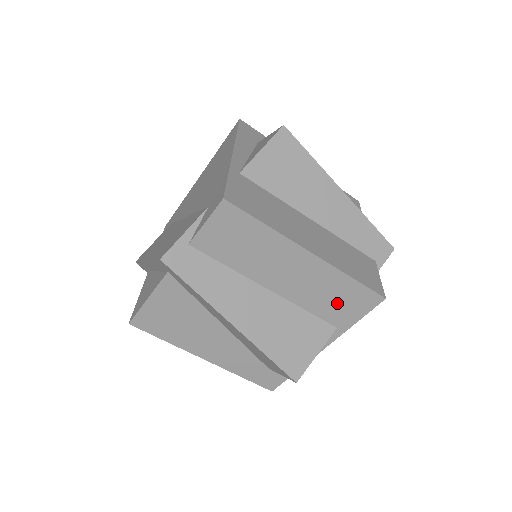
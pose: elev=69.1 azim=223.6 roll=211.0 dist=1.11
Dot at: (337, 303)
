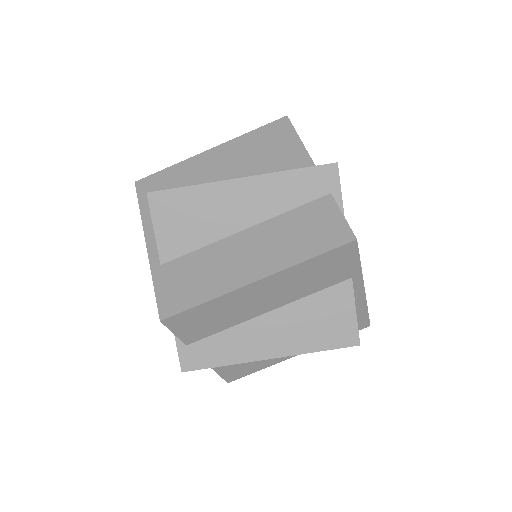
Dot at: (326, 273)
